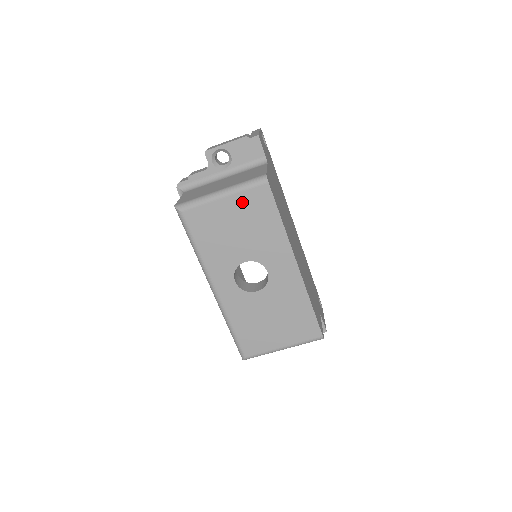
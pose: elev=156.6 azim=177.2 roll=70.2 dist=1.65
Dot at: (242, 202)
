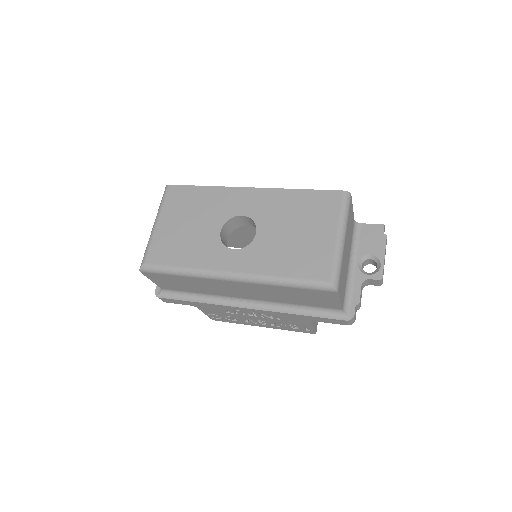
Dot at: (170, 211)
